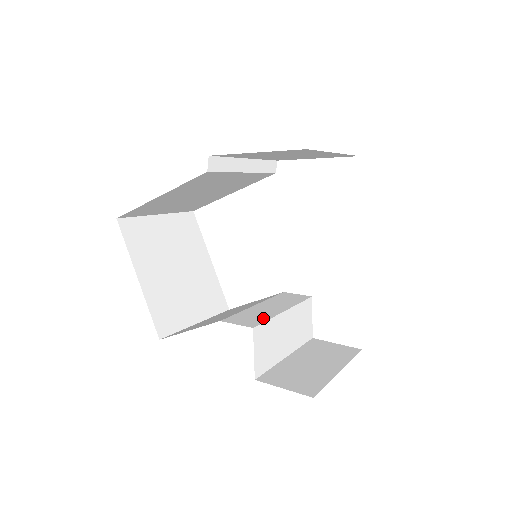
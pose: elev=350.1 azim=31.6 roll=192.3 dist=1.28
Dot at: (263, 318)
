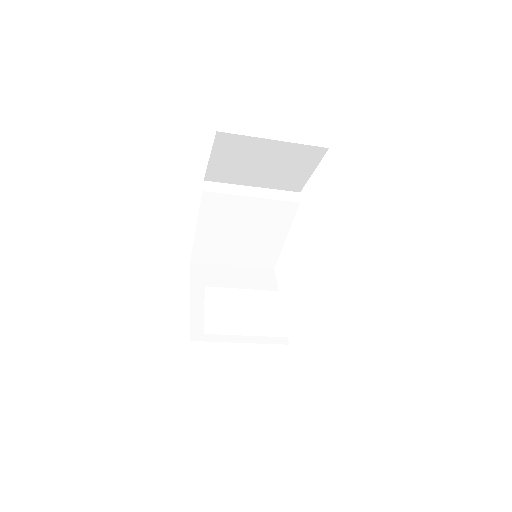
Dot at: (231, 289)
